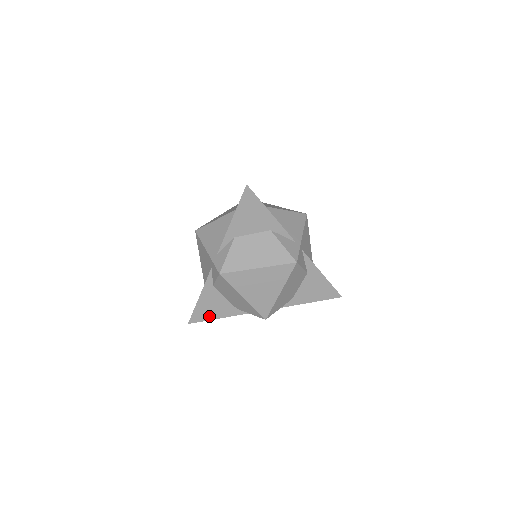
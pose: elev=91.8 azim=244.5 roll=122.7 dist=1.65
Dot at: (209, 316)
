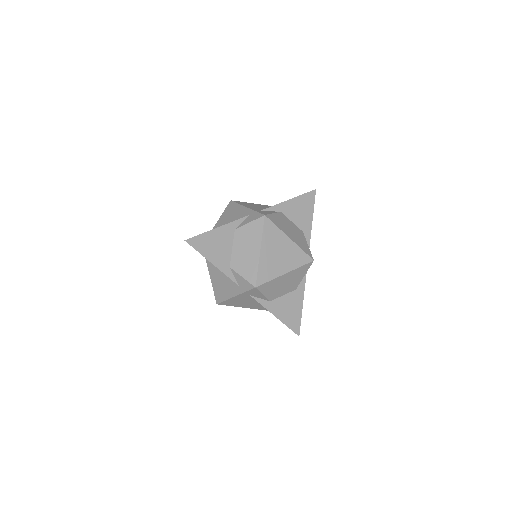
Dot at: (206, 251)
